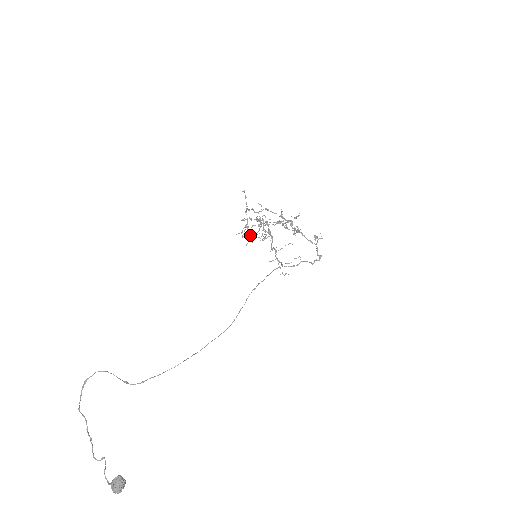
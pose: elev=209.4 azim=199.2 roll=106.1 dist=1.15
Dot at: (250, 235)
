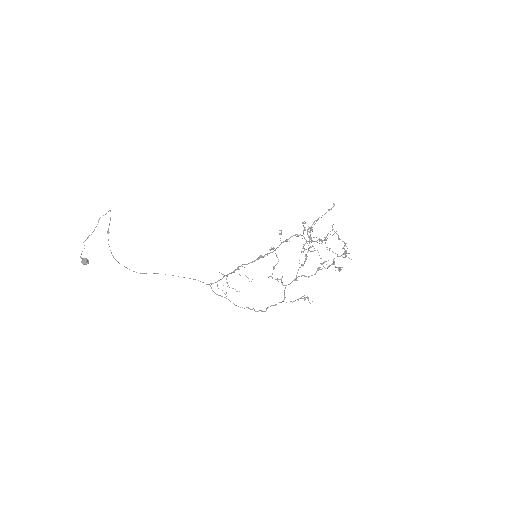
Dot at: occluded
